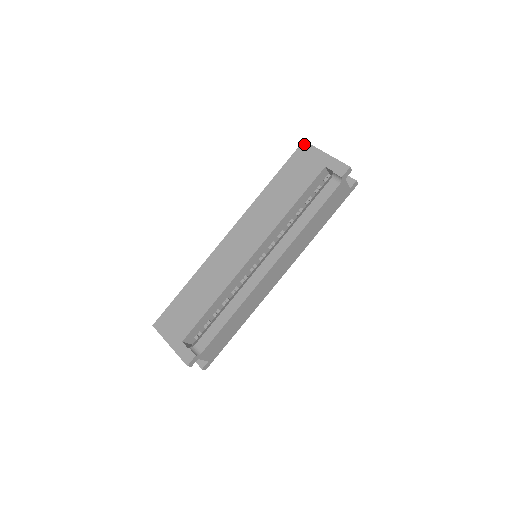
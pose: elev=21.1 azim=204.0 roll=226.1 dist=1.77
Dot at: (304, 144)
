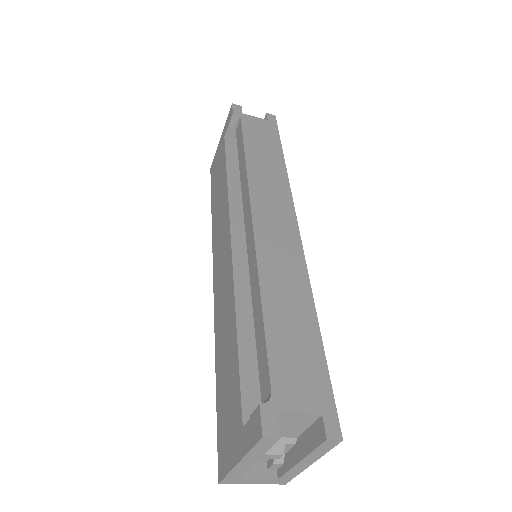
Dot at: (211, 167)
